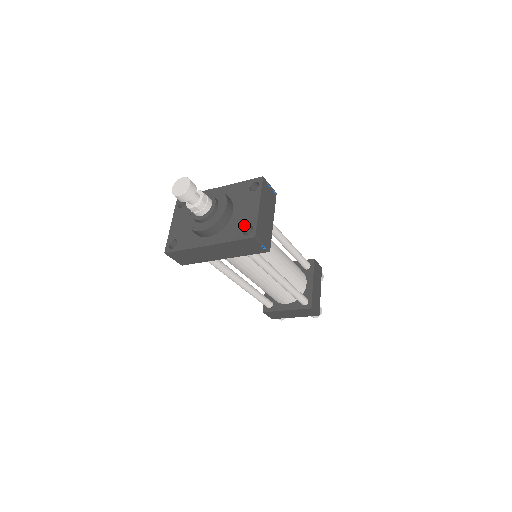
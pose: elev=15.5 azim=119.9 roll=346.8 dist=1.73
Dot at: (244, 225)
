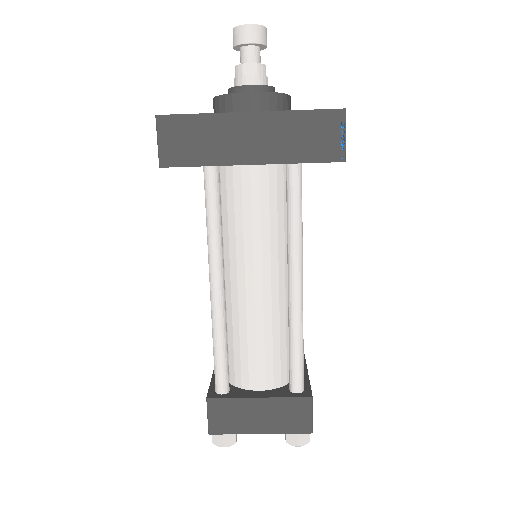
Dot at: occluded
